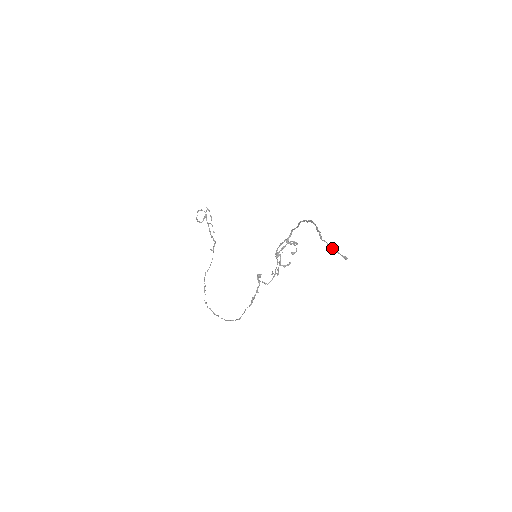
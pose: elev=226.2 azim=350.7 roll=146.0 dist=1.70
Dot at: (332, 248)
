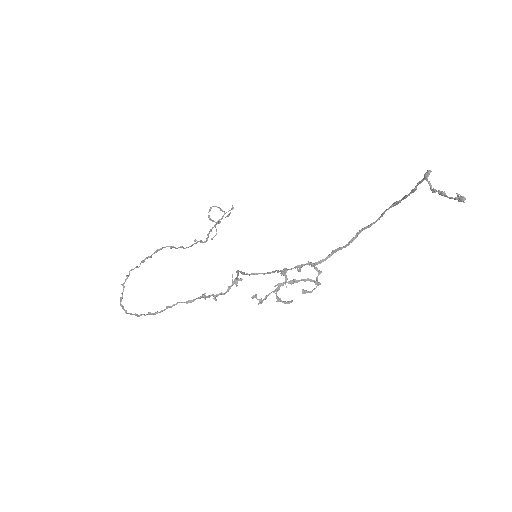
Dot at: occluded
